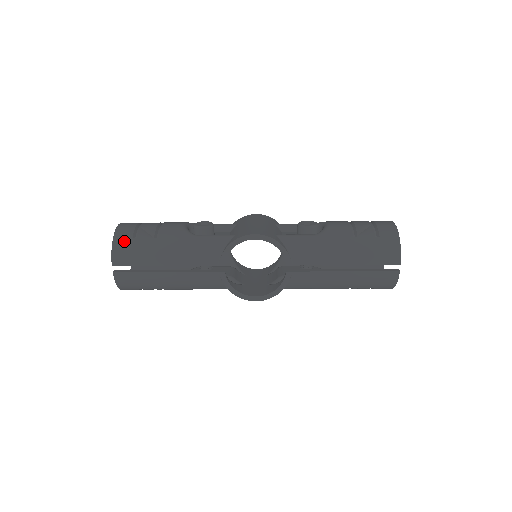
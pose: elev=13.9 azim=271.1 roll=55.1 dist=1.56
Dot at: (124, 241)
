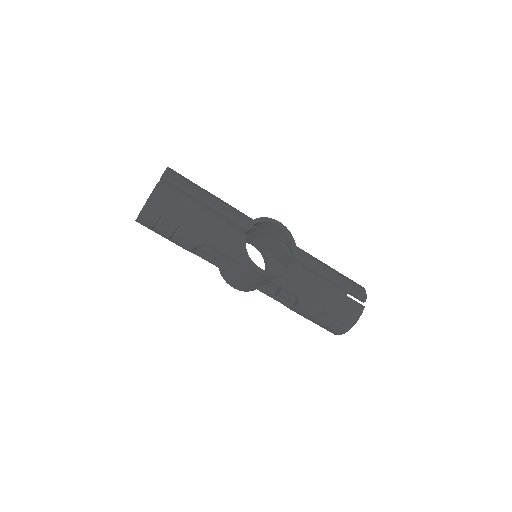
Dot at: occluded
